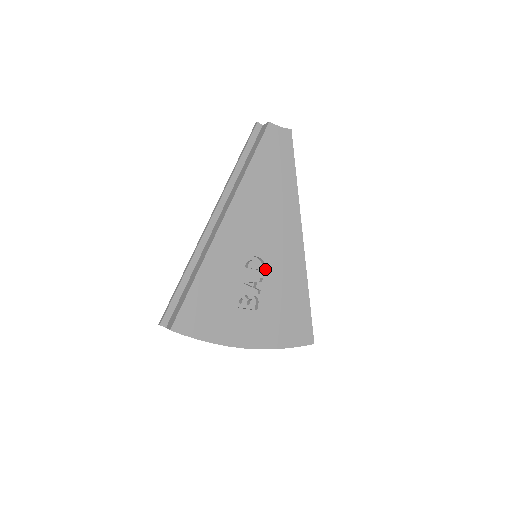
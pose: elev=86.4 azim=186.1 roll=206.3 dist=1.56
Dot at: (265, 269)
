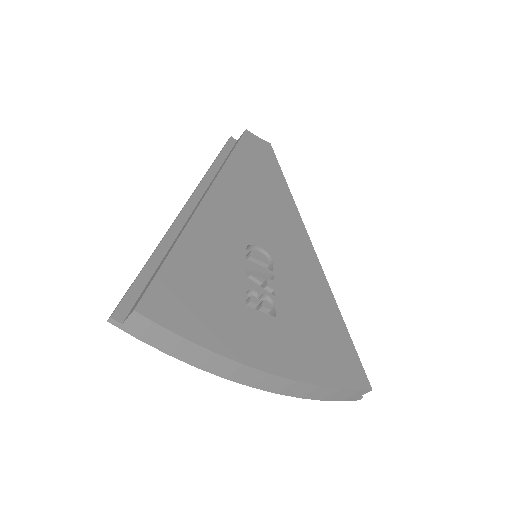
Dot at: (274, 265)
